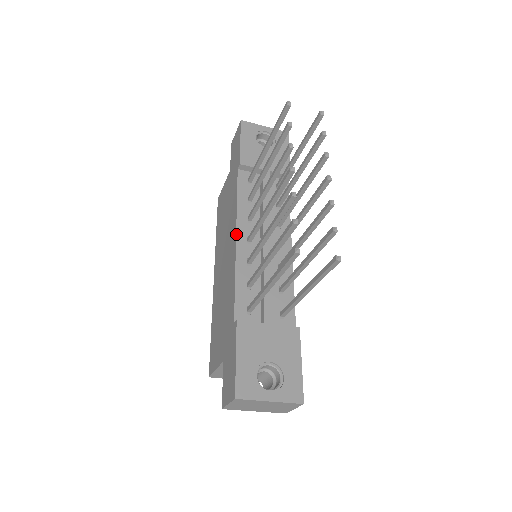
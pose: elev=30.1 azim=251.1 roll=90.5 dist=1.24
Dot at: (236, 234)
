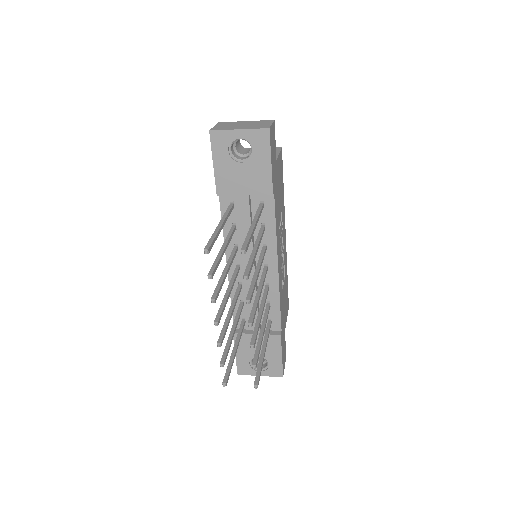
Dot at: occluded
